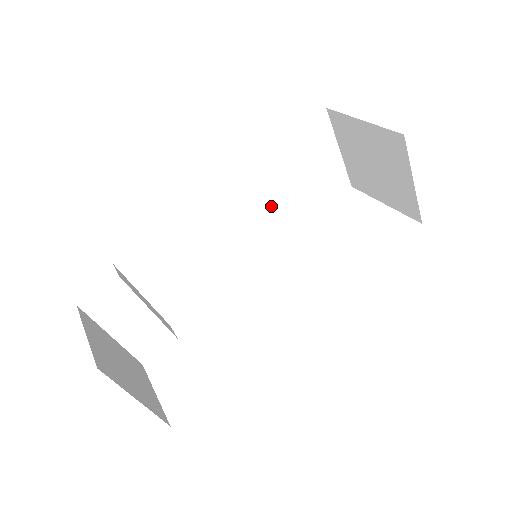
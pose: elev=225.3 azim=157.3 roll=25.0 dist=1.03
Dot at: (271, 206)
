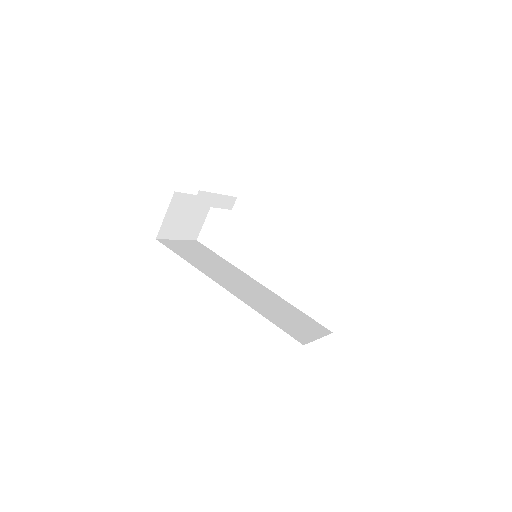
Dot at: occluded
